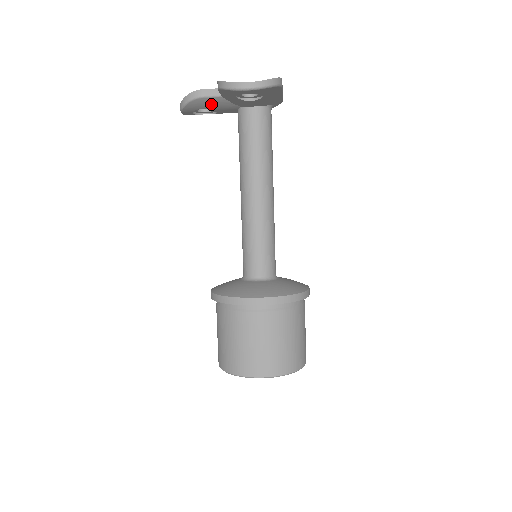
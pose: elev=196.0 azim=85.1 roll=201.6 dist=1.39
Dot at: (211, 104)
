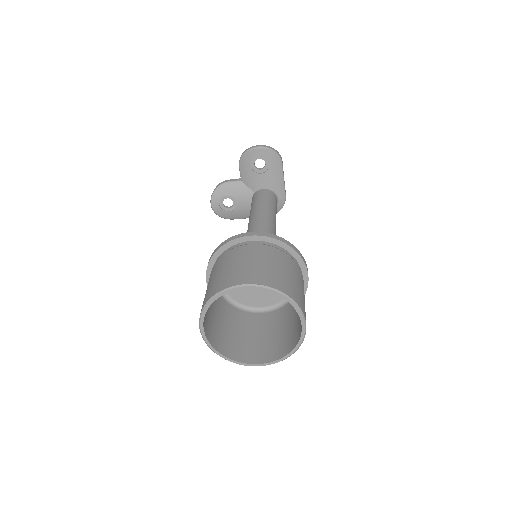
Dot at: (233, 189)
